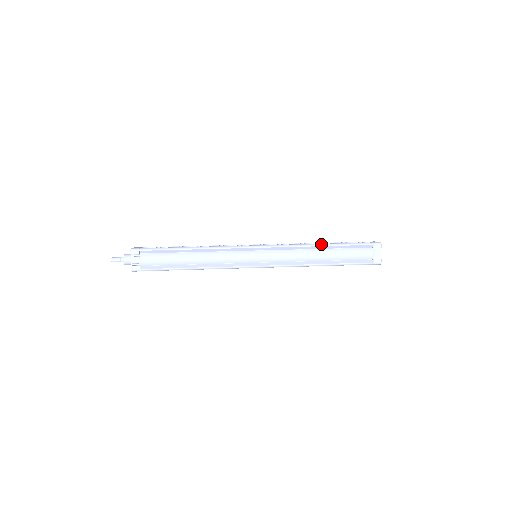
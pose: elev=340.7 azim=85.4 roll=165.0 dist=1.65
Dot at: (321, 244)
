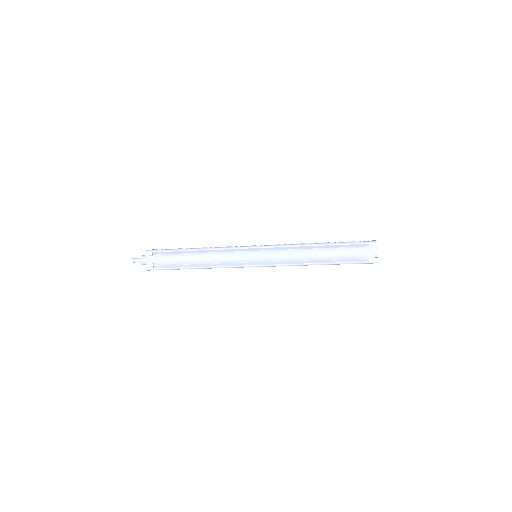
Dot at: (315, 244)
